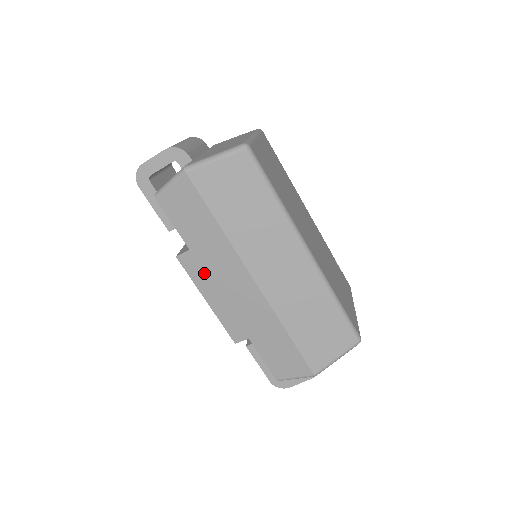
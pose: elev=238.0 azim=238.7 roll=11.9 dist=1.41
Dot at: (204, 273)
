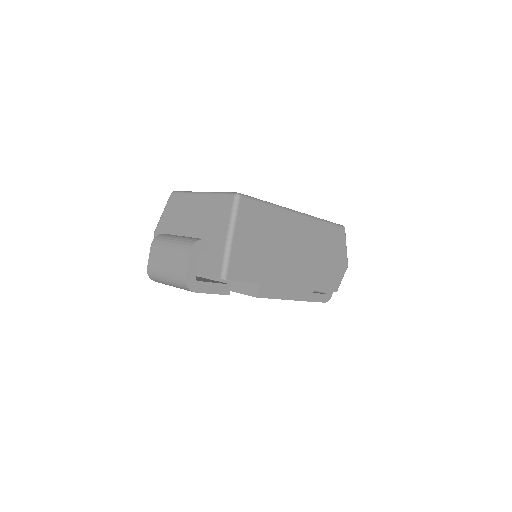
Dot at: (275, 286)
